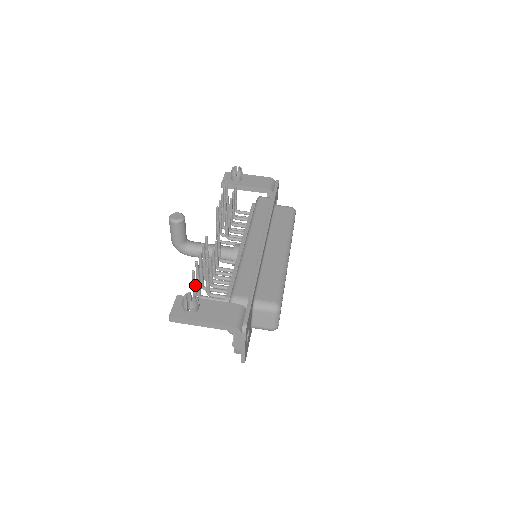
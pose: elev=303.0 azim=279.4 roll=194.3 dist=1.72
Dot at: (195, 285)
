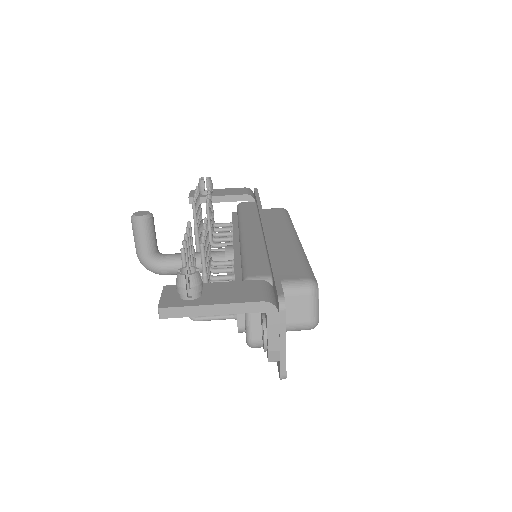
Dot at: occluded
